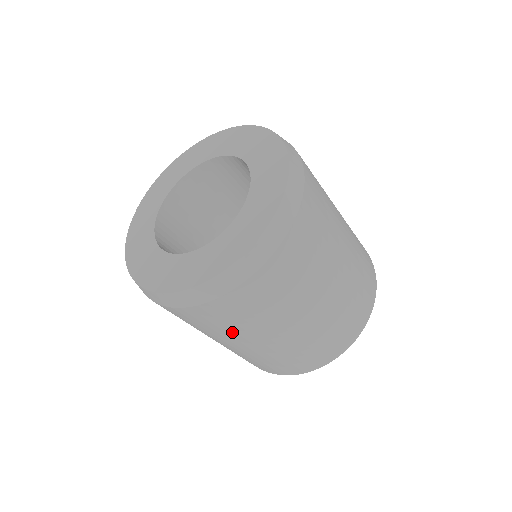
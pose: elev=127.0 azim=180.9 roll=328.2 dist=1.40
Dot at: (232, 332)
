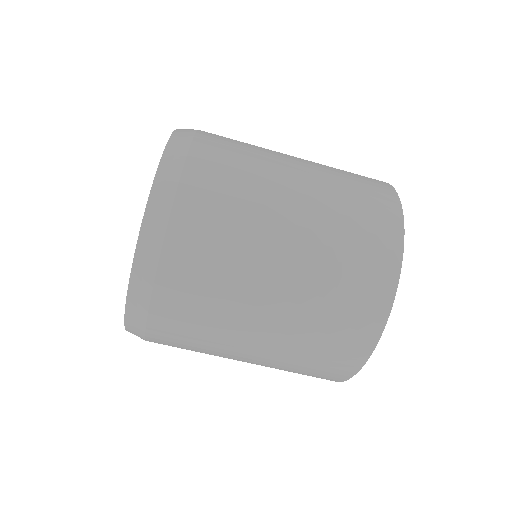
Dot at: (209, 354)
